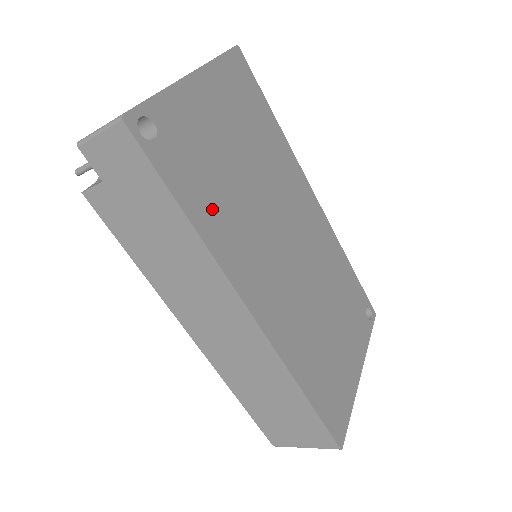
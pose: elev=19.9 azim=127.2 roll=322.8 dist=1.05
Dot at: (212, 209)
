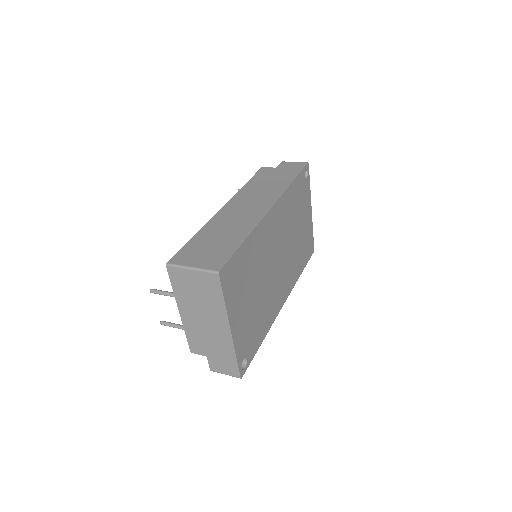
Dot at: (263, 324)
